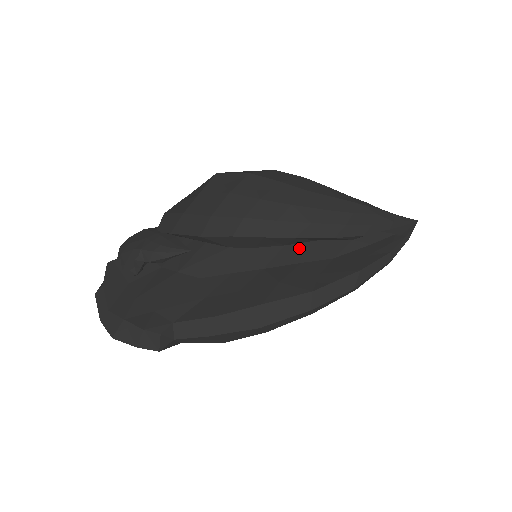
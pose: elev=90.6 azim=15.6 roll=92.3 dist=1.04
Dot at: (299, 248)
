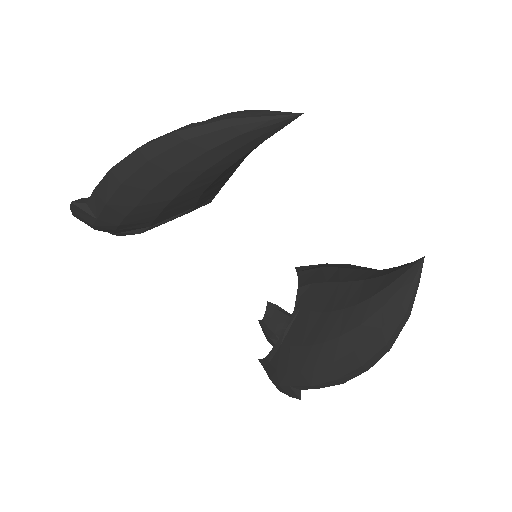
Dot at: occluded
